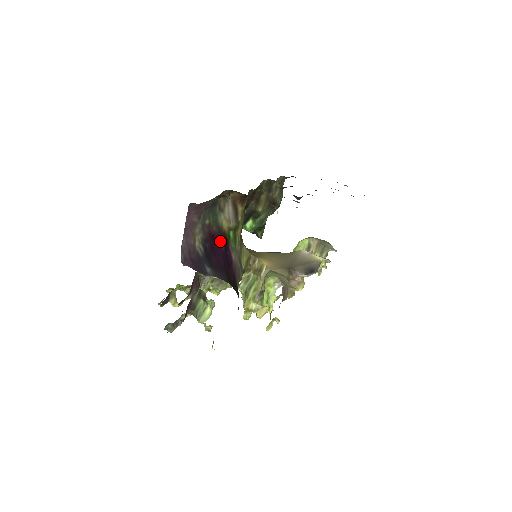
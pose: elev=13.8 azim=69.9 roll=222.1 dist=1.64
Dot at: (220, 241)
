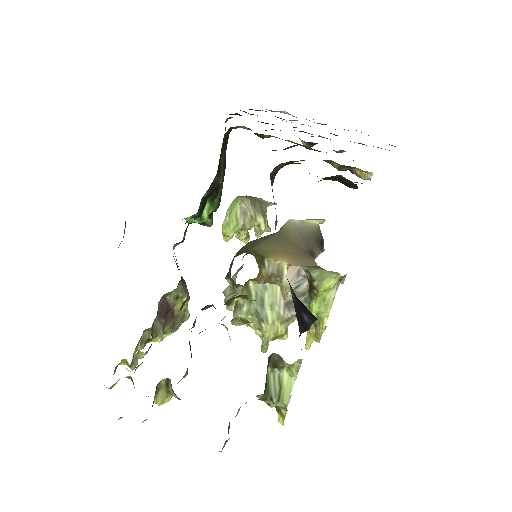
Dot at: occluded
